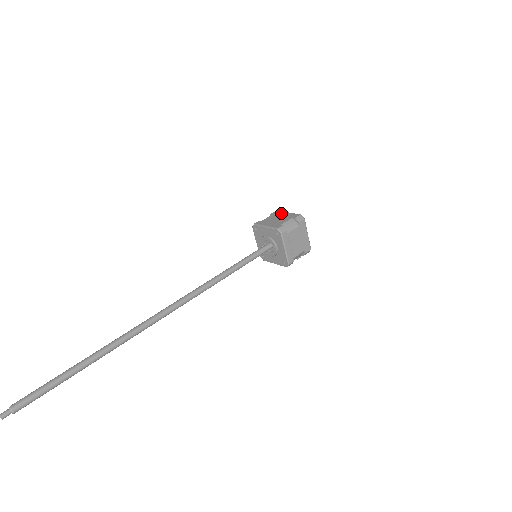
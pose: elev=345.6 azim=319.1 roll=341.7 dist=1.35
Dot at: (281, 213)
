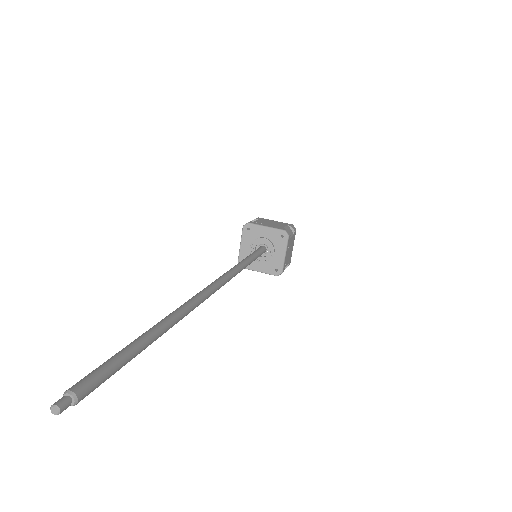
Dot at: (268, 220)
